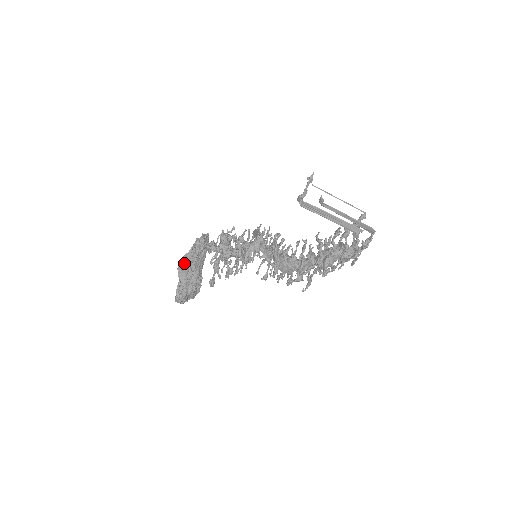
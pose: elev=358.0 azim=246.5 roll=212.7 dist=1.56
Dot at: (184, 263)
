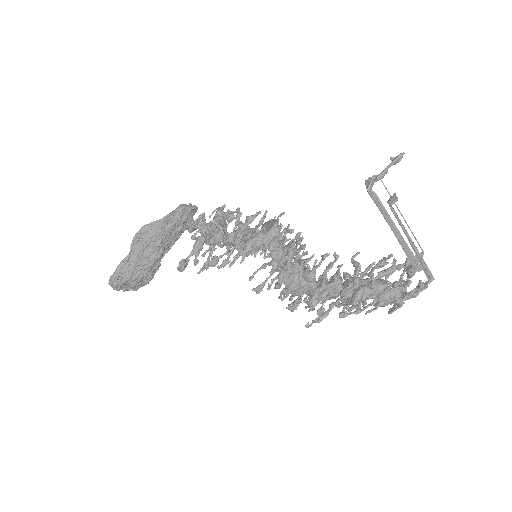
Dot at: (147, 232)
